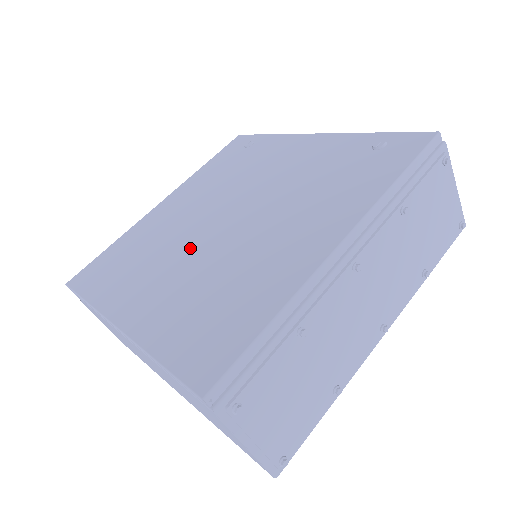
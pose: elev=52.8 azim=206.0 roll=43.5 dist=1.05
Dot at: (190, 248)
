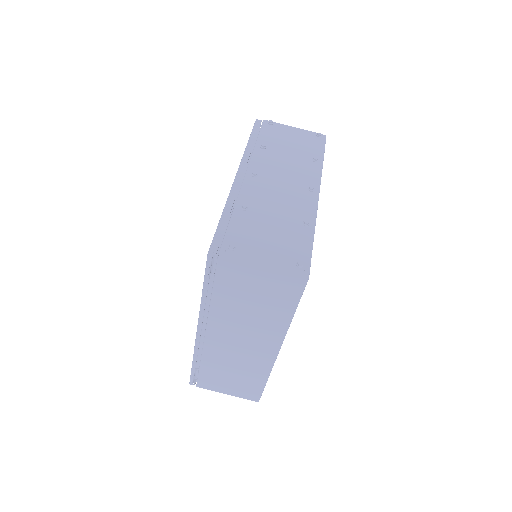
Dot at: occluded
